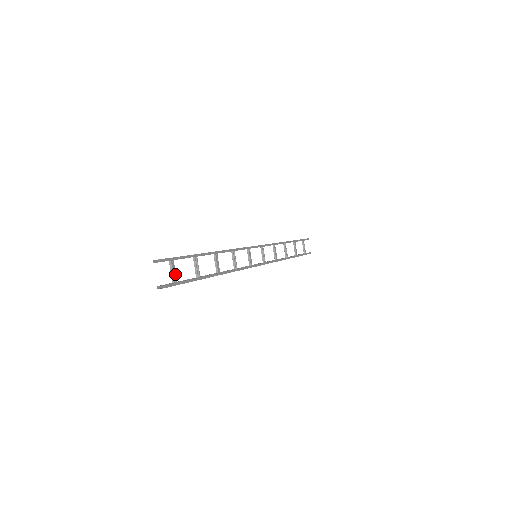
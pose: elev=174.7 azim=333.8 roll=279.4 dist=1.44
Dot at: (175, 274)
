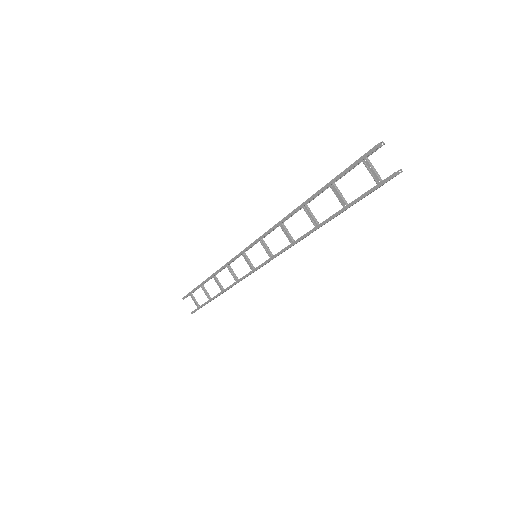
Dot at: (374, 174)
